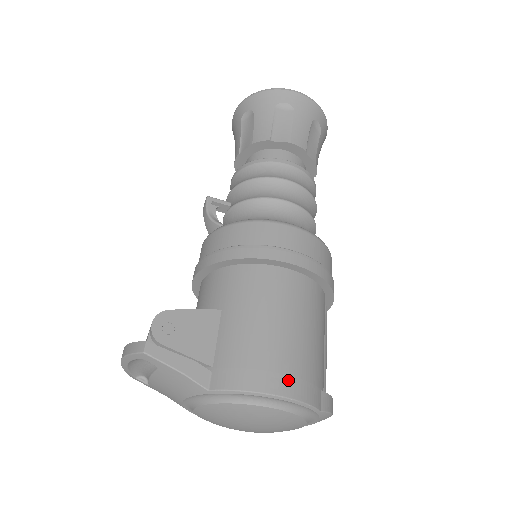
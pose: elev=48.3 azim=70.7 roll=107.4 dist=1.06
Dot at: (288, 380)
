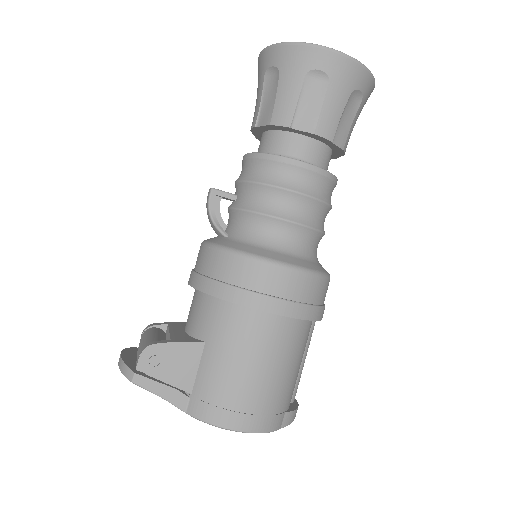
Dot at: (252, 419)
